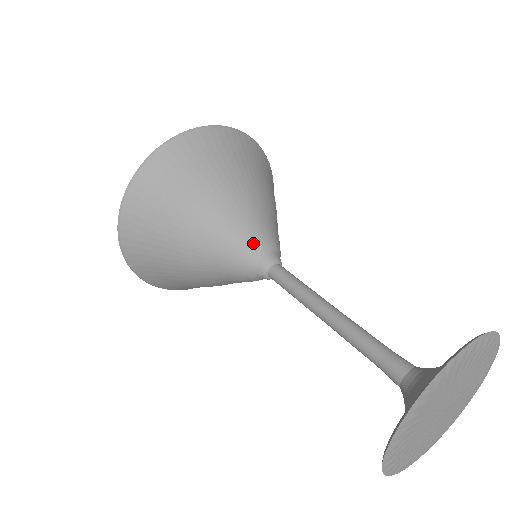
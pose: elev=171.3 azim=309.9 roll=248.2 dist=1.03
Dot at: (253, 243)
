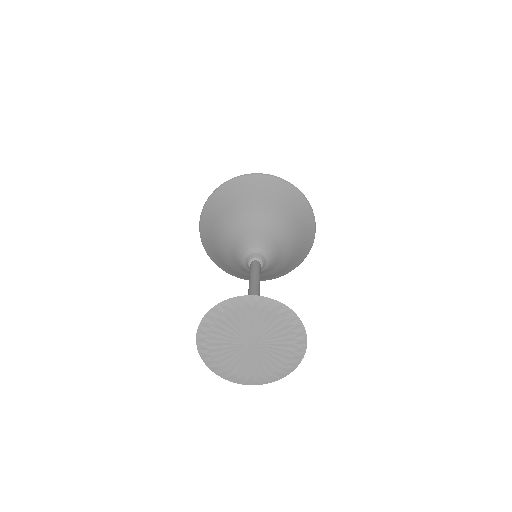
Dot at: (244, 247)
